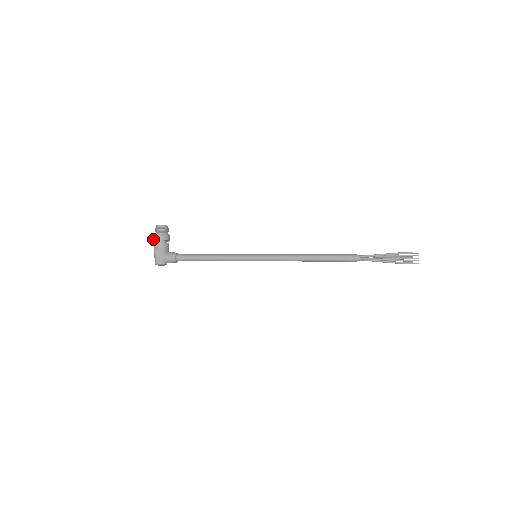
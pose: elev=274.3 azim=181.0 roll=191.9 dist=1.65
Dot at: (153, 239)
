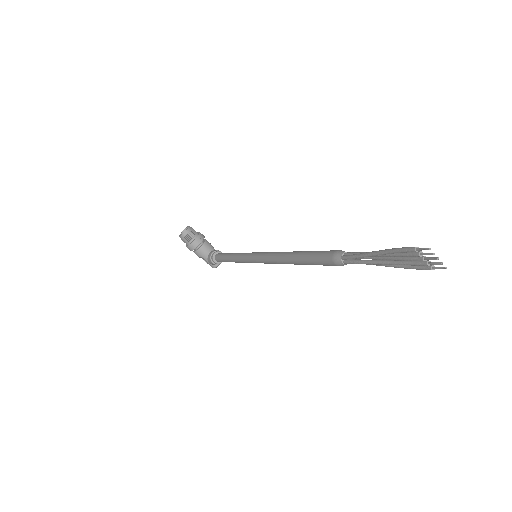
Dot at: occluded
